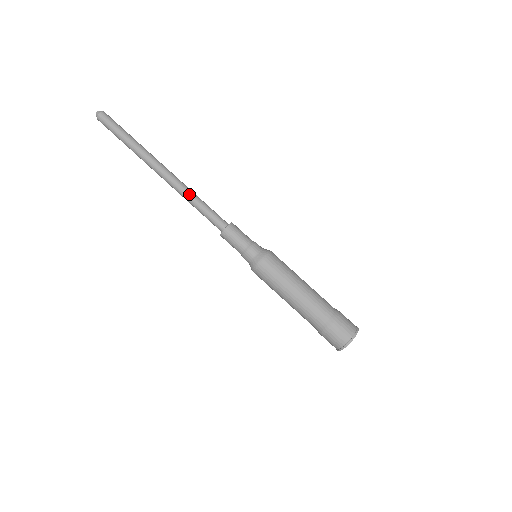
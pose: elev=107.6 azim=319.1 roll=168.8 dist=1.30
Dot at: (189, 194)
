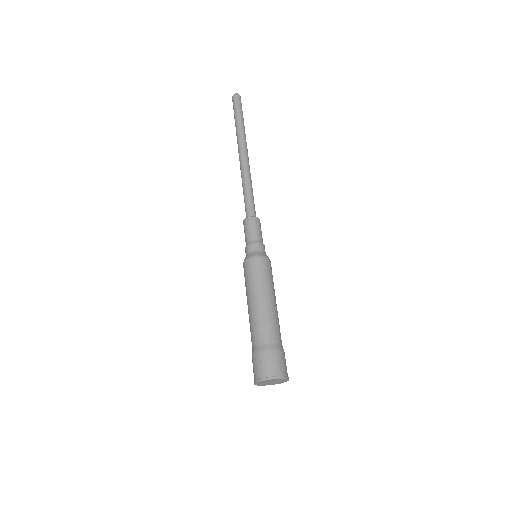
Dot at: (247, 178)
